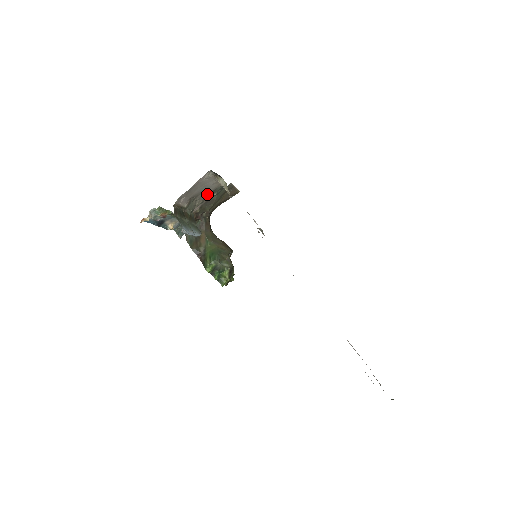
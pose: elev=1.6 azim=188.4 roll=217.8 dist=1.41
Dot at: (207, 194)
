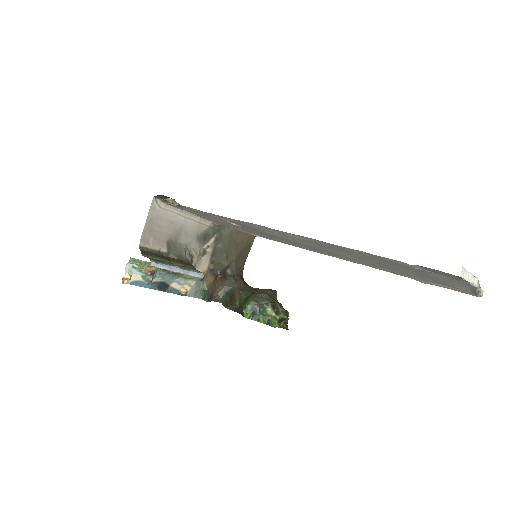
Dot at: (196, 238)
